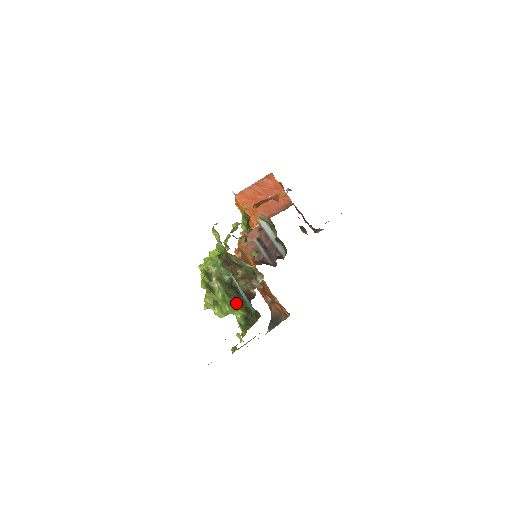
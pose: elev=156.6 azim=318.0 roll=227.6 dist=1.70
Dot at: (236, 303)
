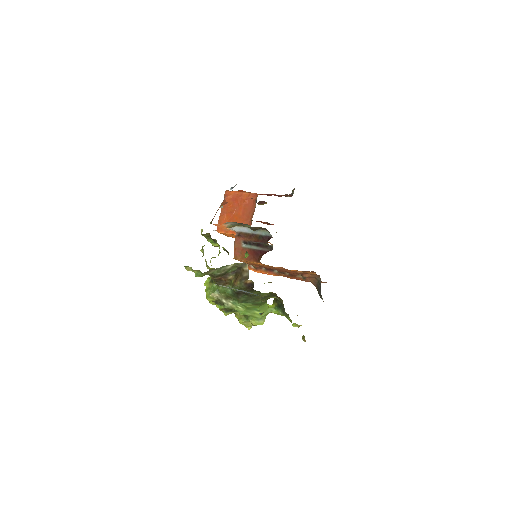
Dot at: (258, 302)
